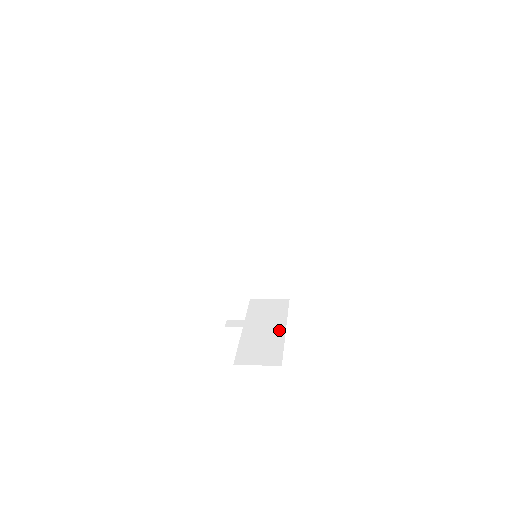
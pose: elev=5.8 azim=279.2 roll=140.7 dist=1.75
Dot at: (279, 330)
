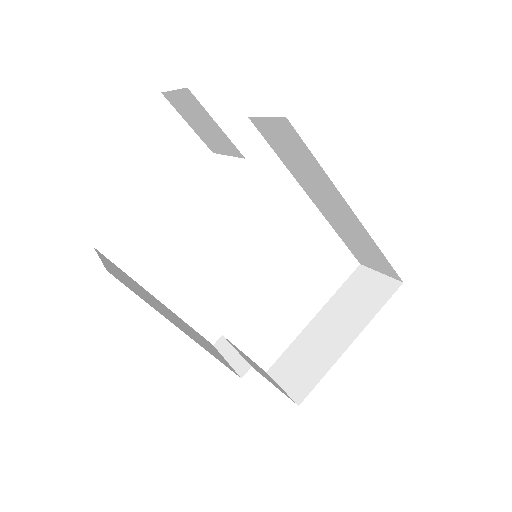
Dot at: (343, 341)
